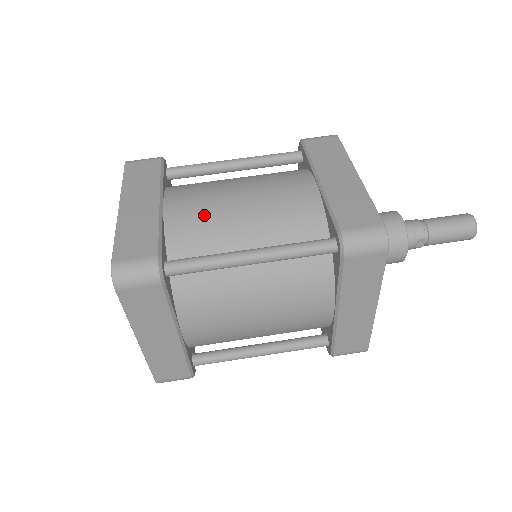
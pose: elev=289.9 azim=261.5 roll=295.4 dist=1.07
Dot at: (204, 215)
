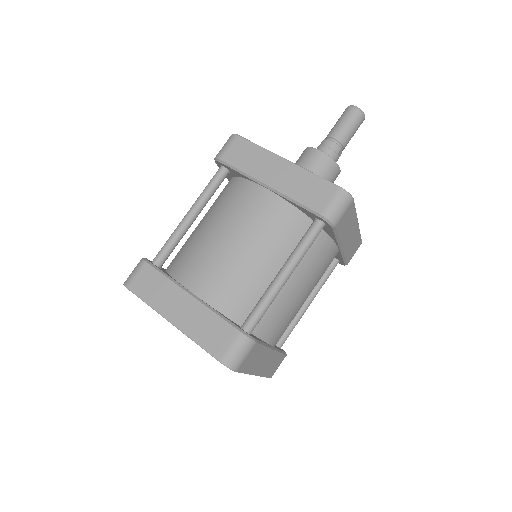
Dot at: (227, 277)
